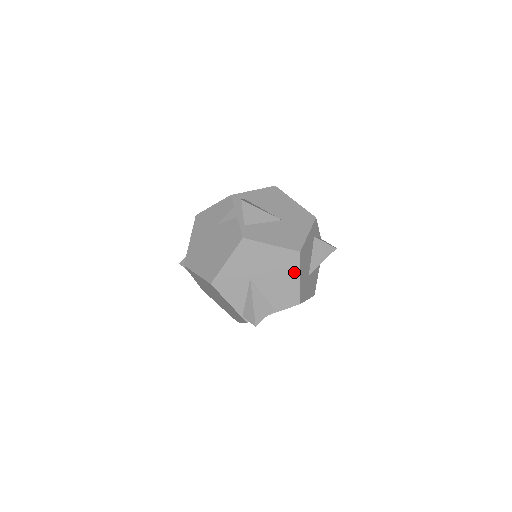
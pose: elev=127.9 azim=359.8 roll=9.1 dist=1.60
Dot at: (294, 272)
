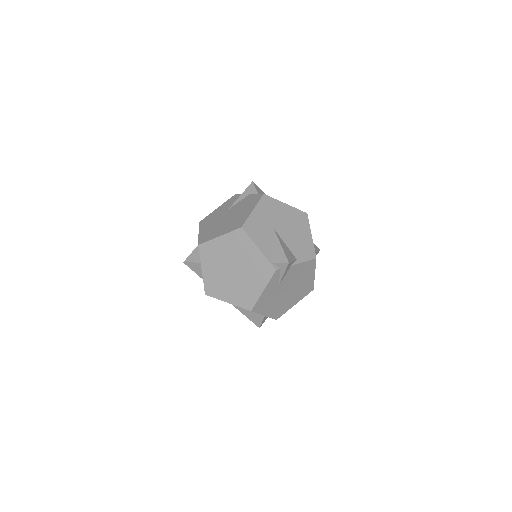
Dot at: (306, 229)
